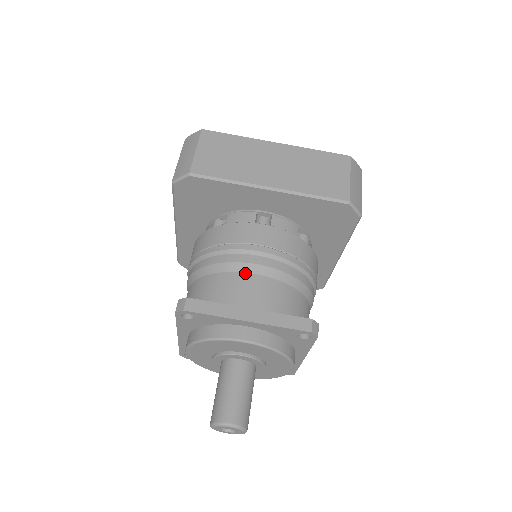
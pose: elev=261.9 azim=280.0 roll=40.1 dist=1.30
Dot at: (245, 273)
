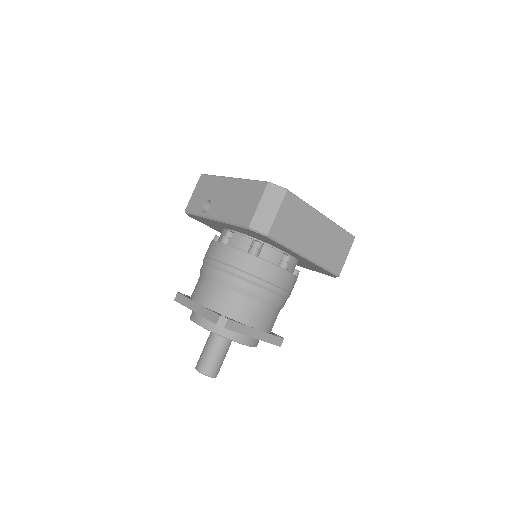
Dot at: (263, 304)
